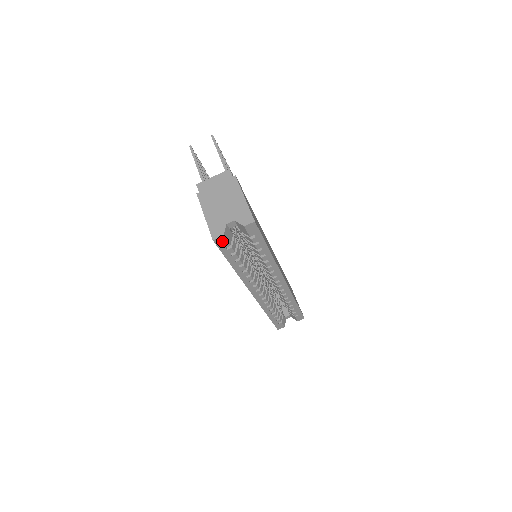
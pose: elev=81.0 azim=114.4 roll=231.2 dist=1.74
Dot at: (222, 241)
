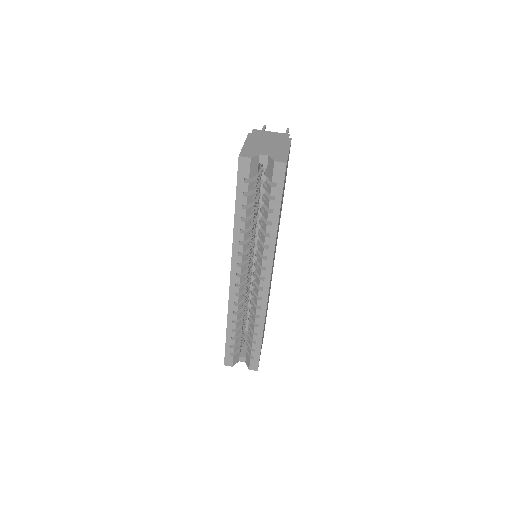
Dot at: (246, 165)
